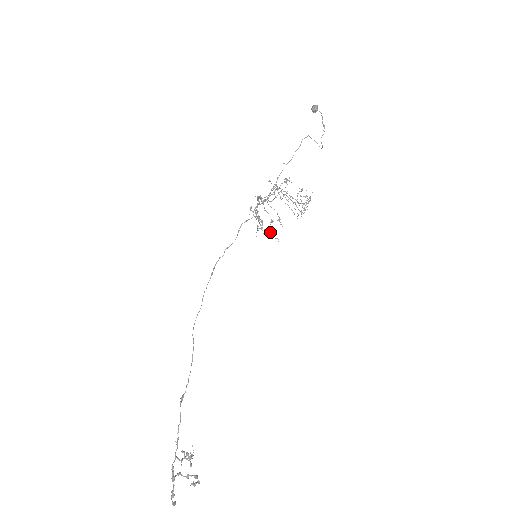
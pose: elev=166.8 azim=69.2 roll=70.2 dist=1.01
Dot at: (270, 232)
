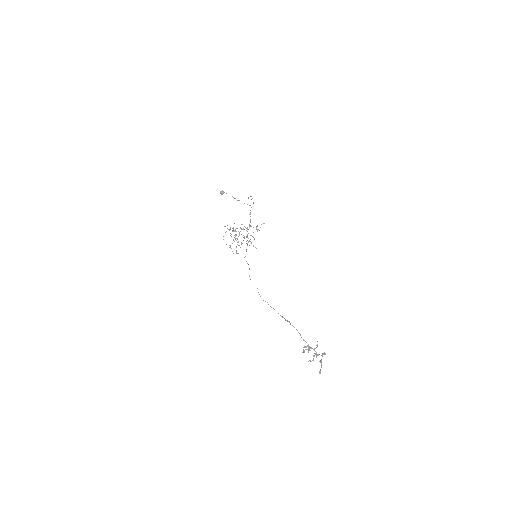
Dot at: (253, 245)
